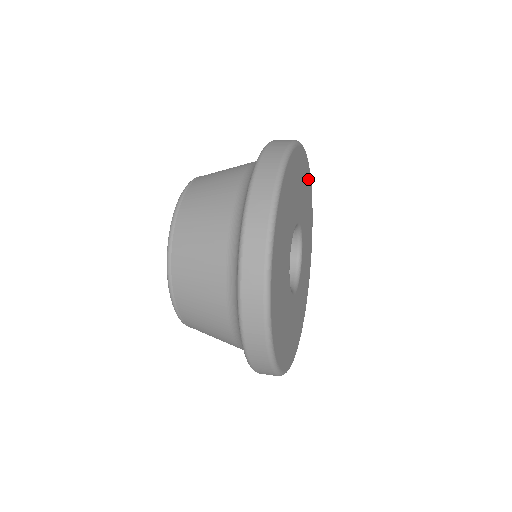
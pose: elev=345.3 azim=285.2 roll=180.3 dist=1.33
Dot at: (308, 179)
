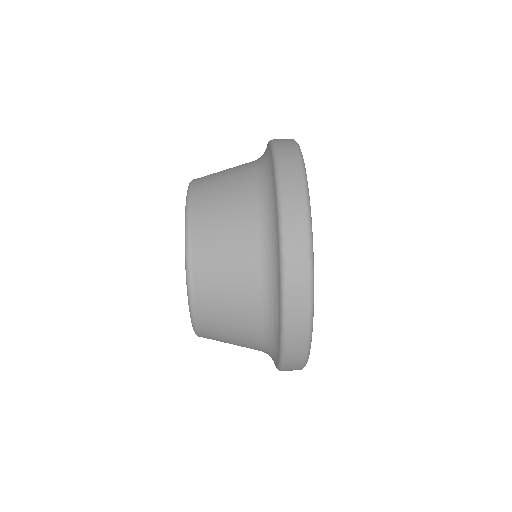
Dot at: occluded
